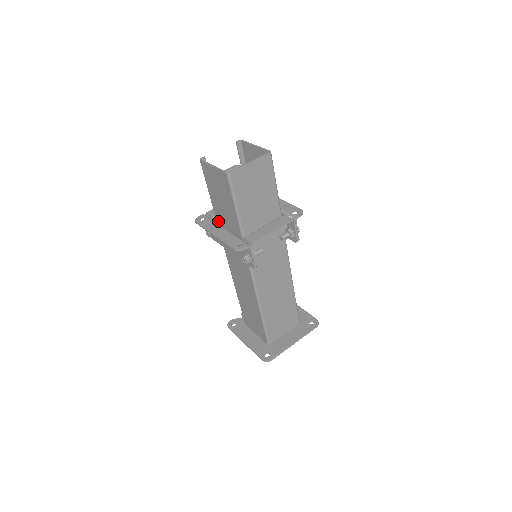
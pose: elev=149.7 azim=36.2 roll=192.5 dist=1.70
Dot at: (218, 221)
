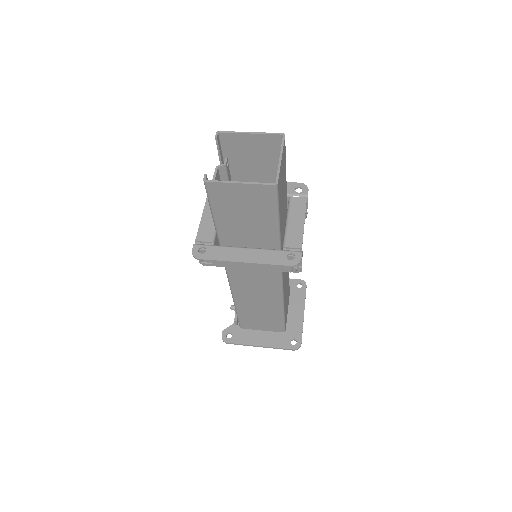
Dot at: (225, 243)
